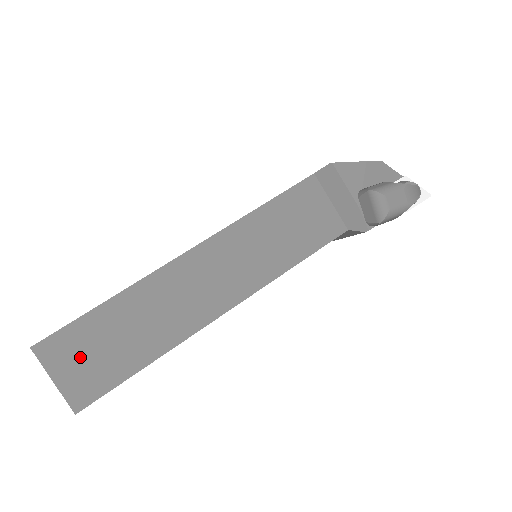
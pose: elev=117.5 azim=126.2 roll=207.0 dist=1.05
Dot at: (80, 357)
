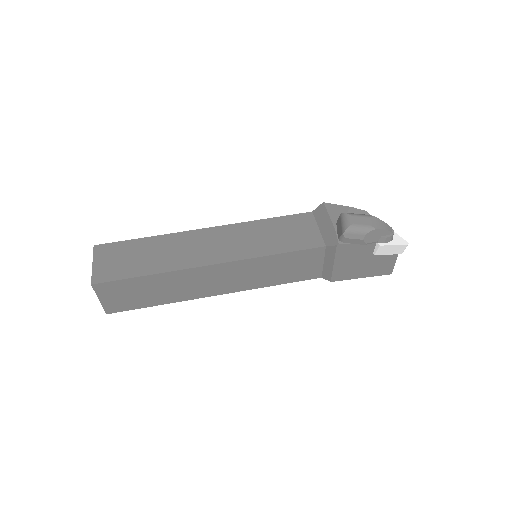
Dot at: (114, 258)
